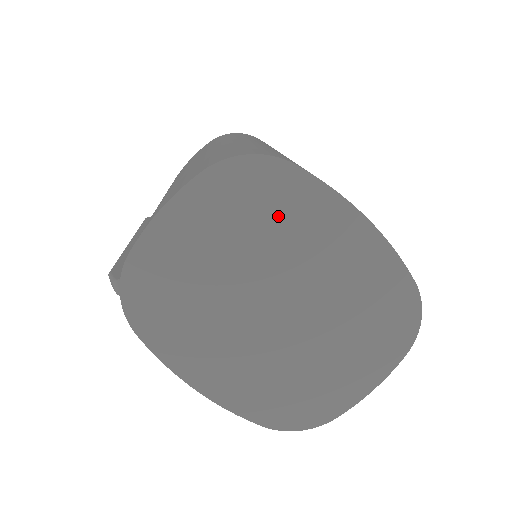
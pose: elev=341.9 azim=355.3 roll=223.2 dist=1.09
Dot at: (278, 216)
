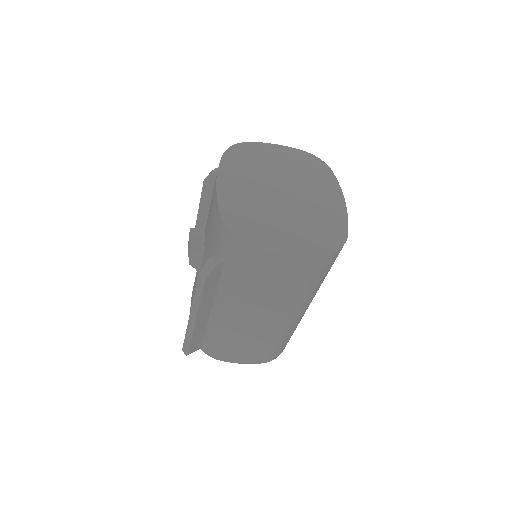
Dot at: (314, 176)
